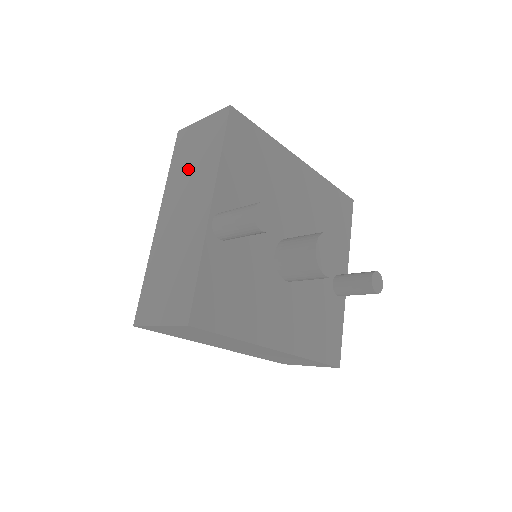
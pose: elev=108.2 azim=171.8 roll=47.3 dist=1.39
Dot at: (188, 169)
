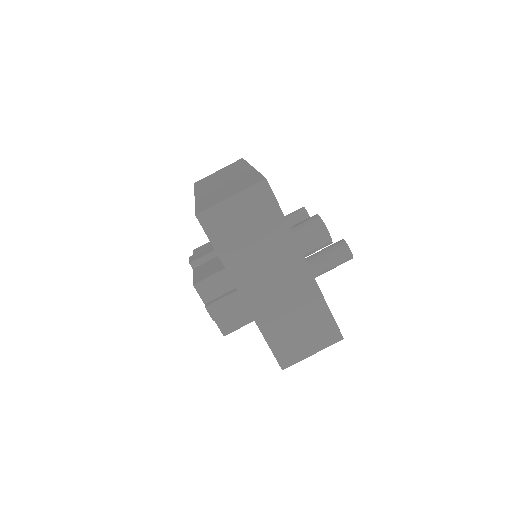
Dot at: (250, 246)
